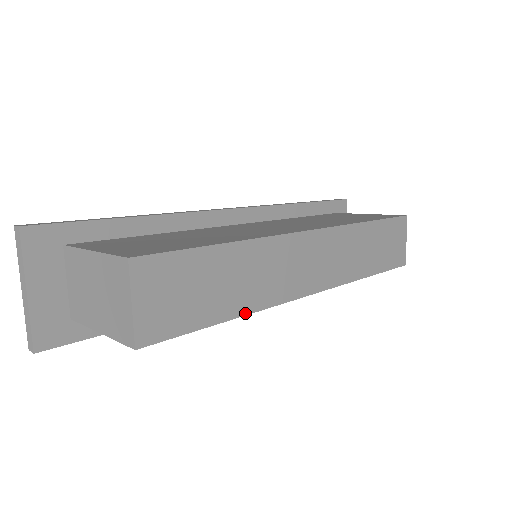
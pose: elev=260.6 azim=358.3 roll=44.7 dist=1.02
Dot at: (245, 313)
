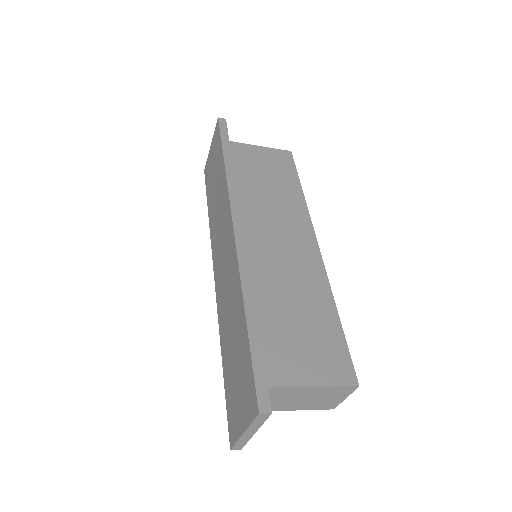
Dot at: occluded
